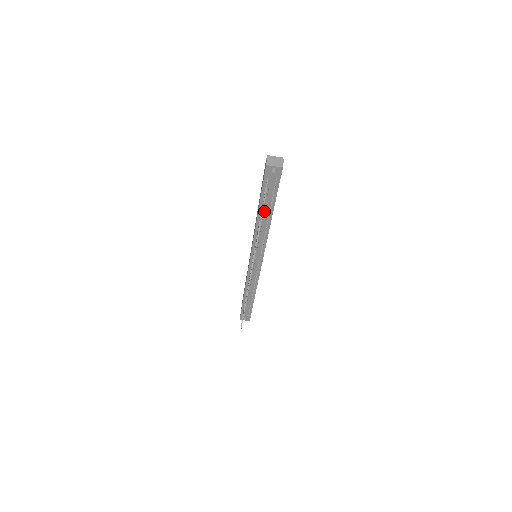
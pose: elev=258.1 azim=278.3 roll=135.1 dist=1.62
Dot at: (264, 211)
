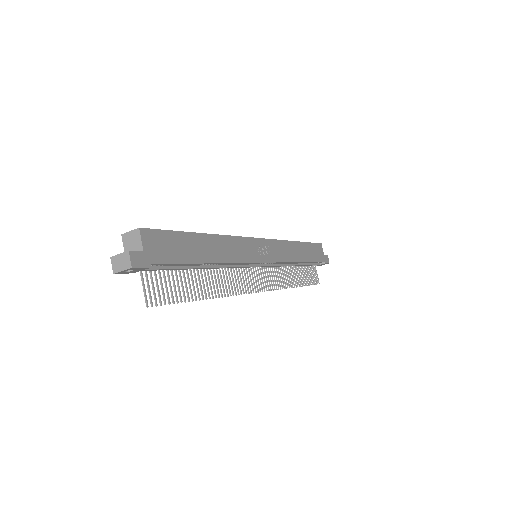
Dot at: (189, 269)
